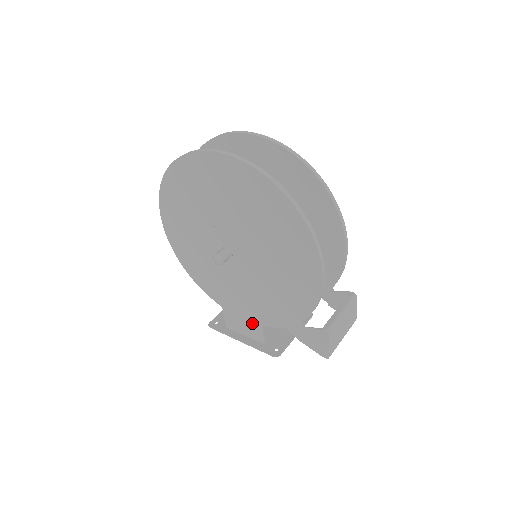
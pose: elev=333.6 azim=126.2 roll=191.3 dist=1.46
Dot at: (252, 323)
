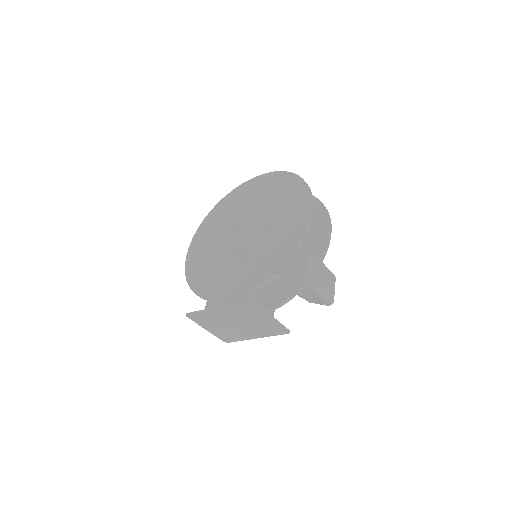
Dot at: (235, 288)
